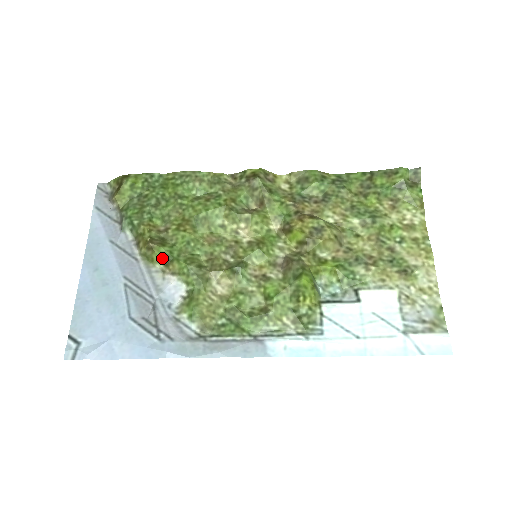
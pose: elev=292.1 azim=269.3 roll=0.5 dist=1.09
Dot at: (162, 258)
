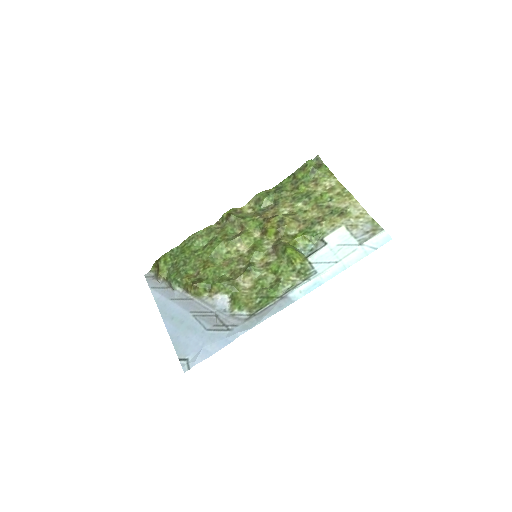
Dot at: (205, 289)
